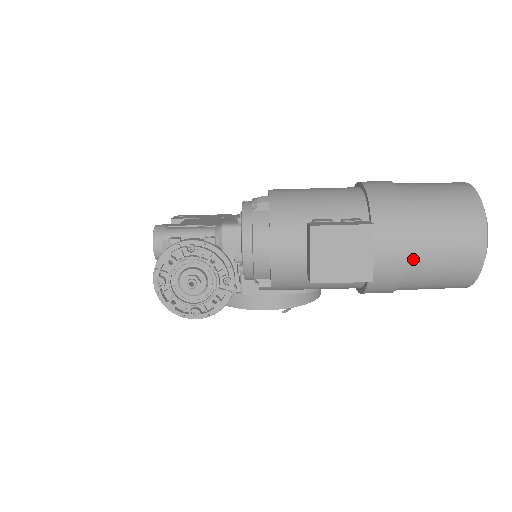
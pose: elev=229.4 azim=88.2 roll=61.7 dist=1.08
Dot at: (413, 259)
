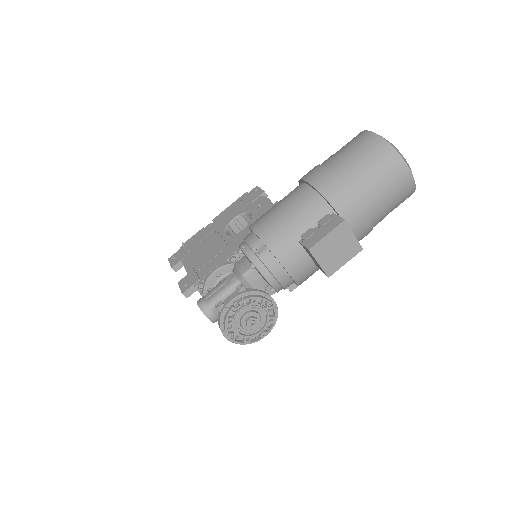
Dot at: (374, 213)
